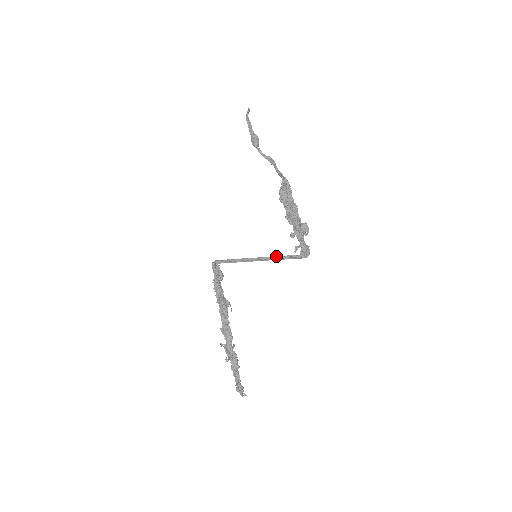
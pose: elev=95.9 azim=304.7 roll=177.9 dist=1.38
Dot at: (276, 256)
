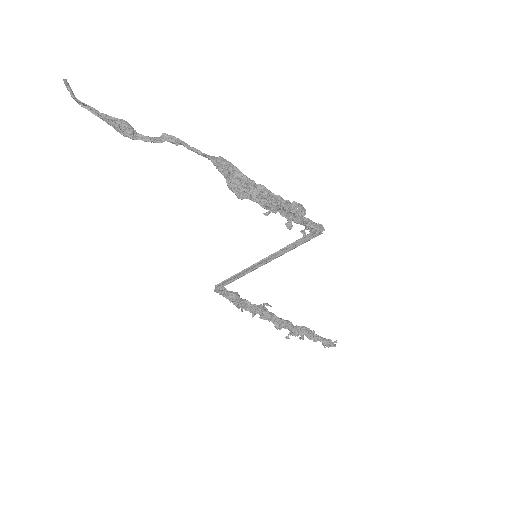
Dot at: (285, 252)
